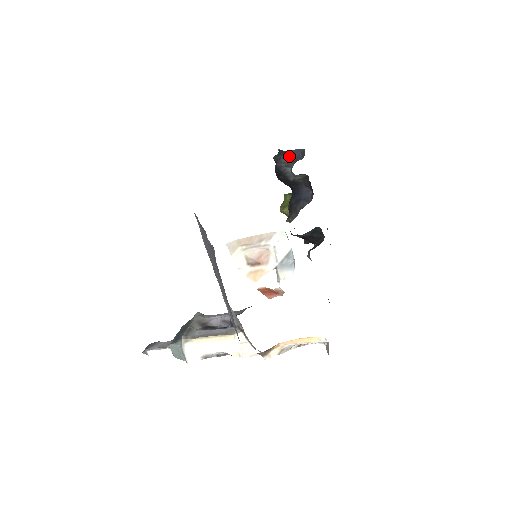
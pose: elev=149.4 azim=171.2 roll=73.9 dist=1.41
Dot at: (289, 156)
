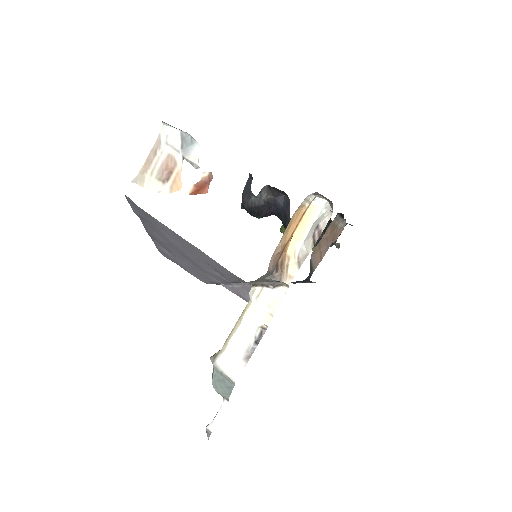
Dot at: (246, 191)
